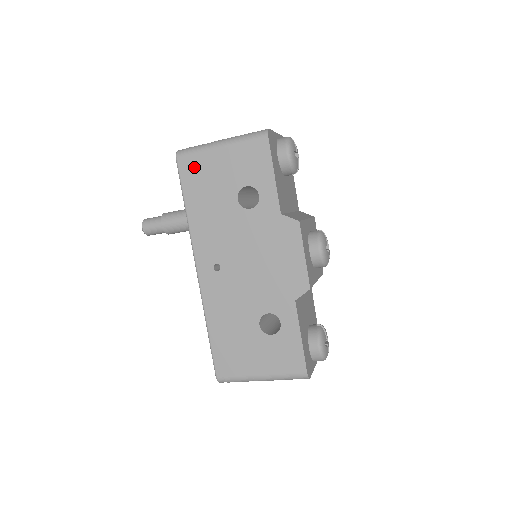
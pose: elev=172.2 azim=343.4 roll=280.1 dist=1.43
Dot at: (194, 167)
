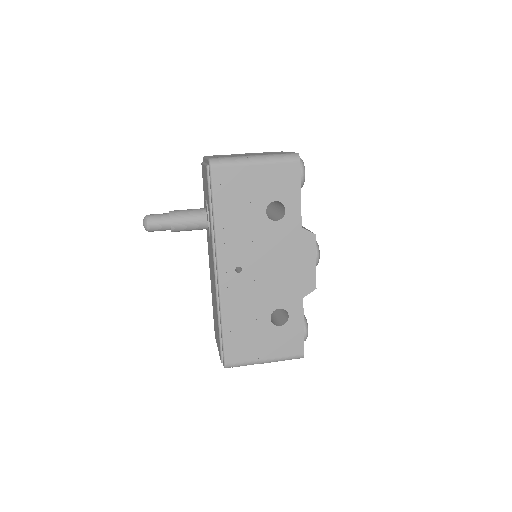
Dot at: (228, 178)
